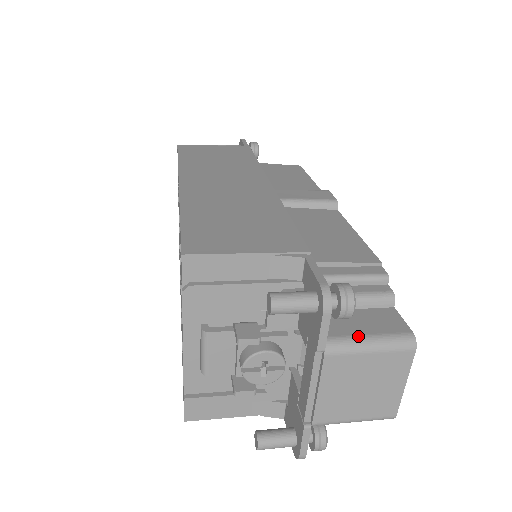
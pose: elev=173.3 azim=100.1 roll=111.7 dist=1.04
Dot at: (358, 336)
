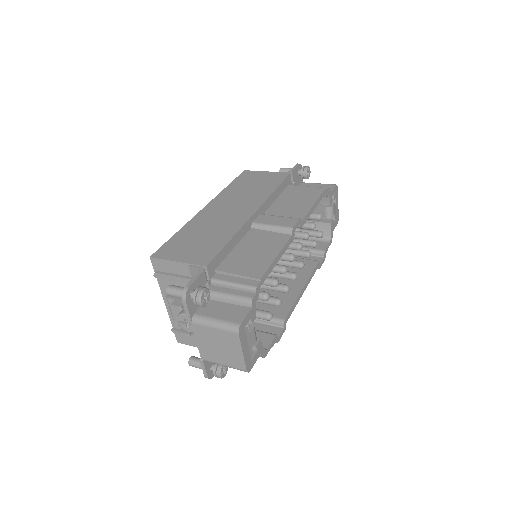
Dot at: (211, 318)
